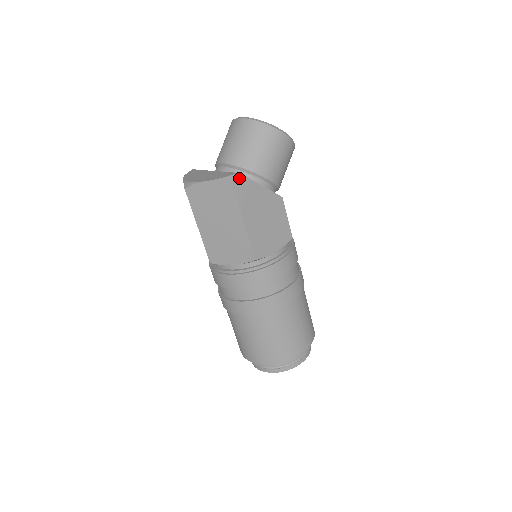
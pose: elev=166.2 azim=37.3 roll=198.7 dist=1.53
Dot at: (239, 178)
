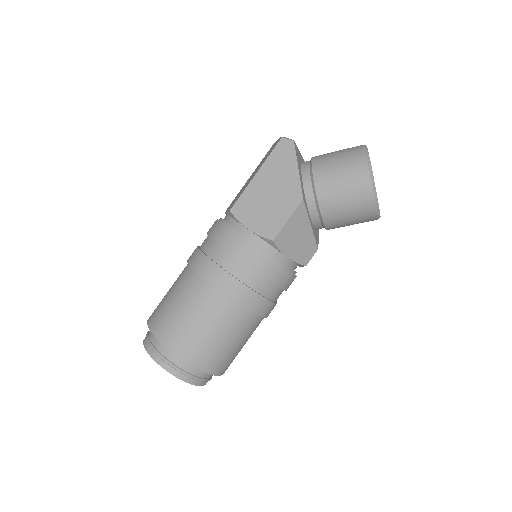
Dot at: (289, 142)
